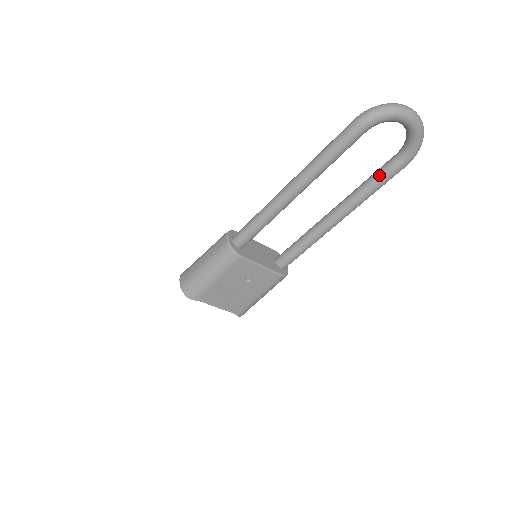
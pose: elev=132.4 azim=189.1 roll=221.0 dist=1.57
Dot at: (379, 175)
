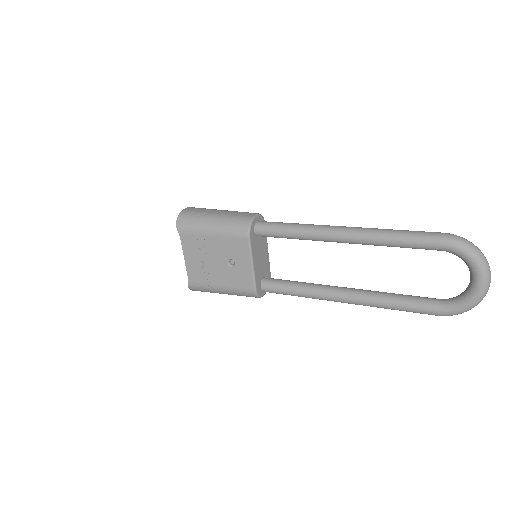
Dot at: (411, 299)
